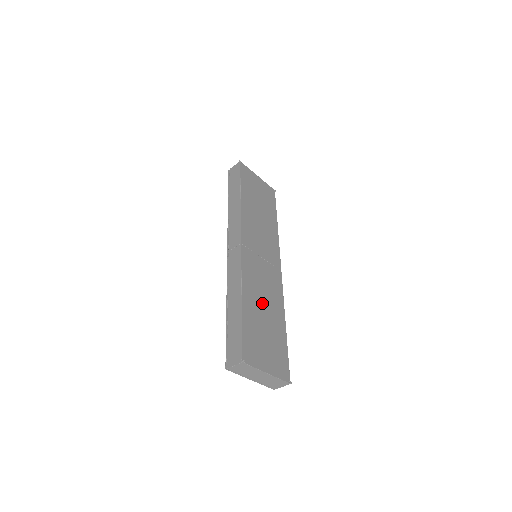
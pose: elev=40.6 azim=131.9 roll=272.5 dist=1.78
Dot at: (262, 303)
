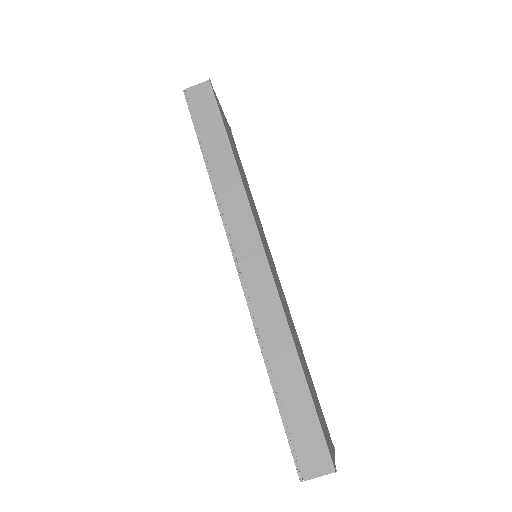
Dot at: (297, 344)
